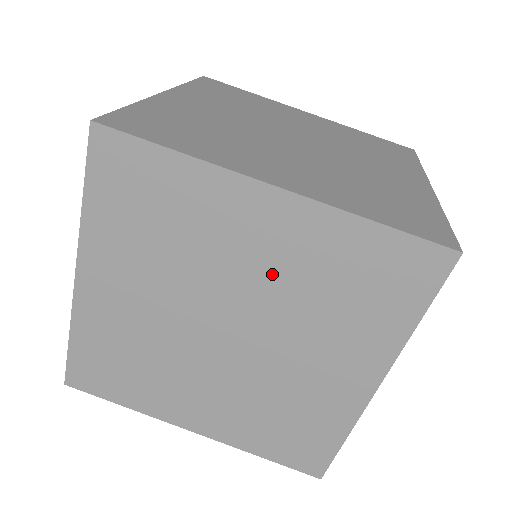
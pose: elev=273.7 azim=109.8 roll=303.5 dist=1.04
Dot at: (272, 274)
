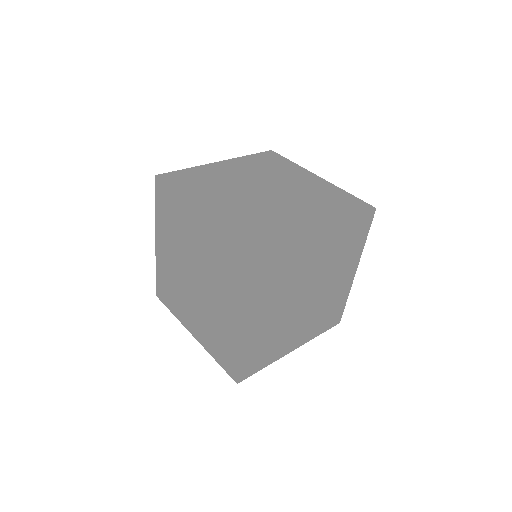
Dot at: (301, 188)
